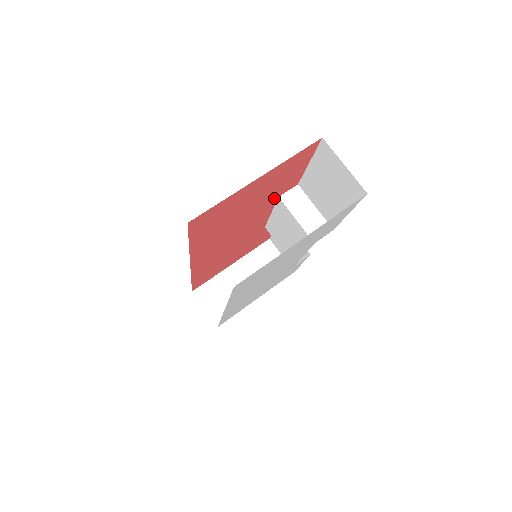
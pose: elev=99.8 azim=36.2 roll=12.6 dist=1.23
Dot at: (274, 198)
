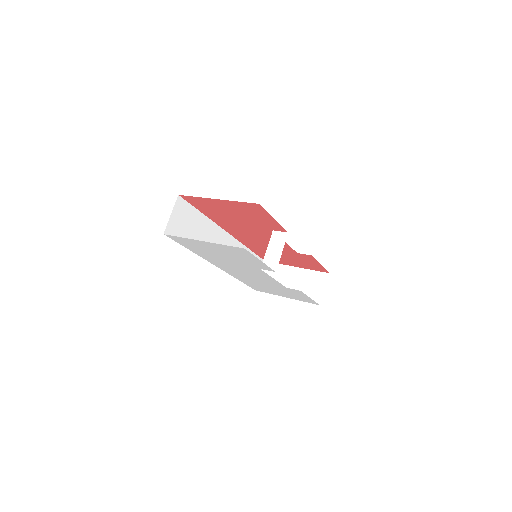
Dot at: (268, 228)
